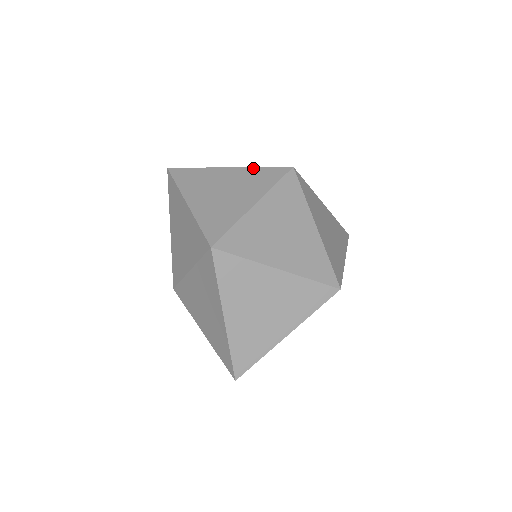
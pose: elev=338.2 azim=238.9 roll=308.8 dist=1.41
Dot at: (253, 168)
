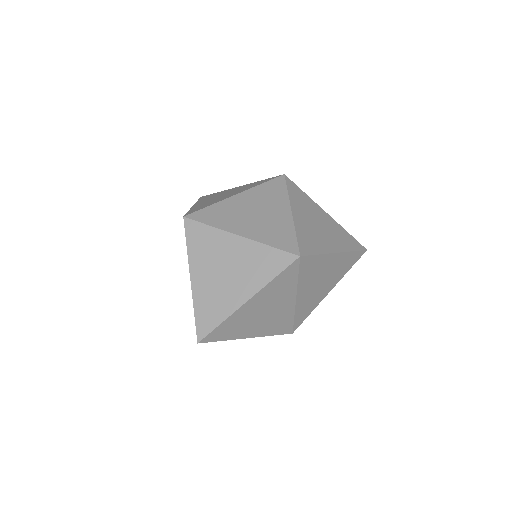
Dot at: (255, 182)
